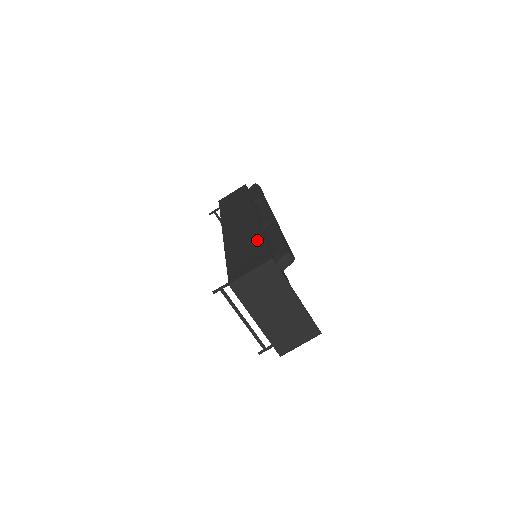
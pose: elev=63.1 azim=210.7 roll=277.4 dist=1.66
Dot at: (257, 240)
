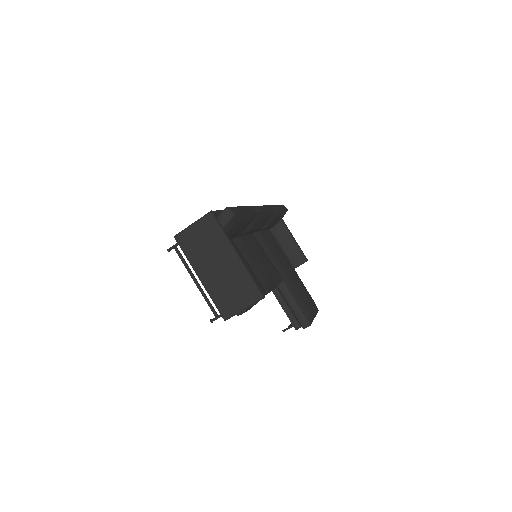
Dot at: occluded
